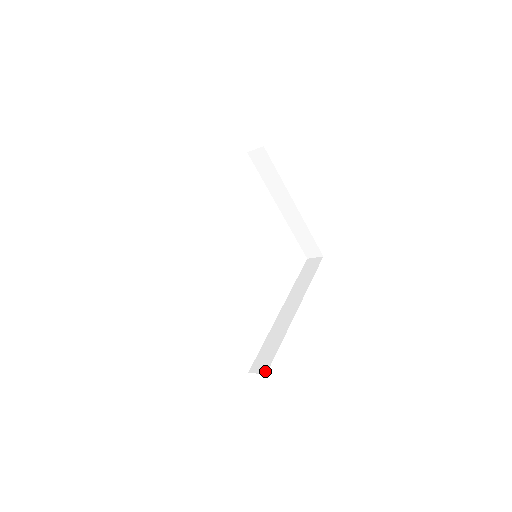
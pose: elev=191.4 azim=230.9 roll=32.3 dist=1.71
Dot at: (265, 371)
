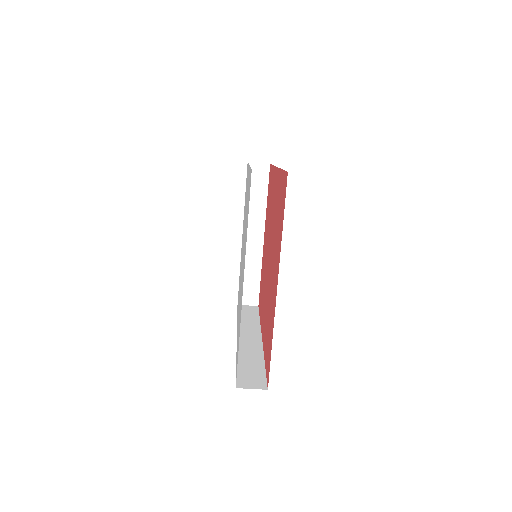
Dot at: (264, 387)
